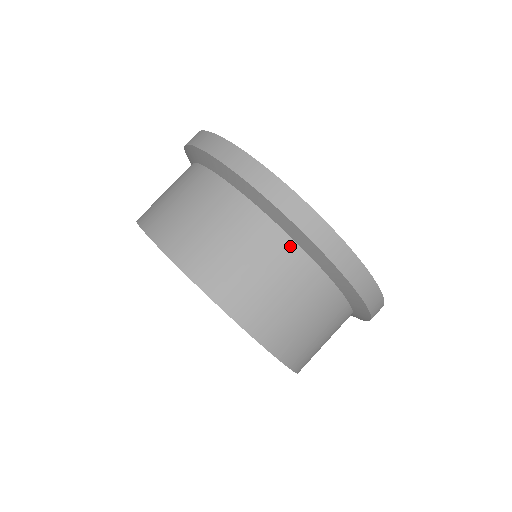
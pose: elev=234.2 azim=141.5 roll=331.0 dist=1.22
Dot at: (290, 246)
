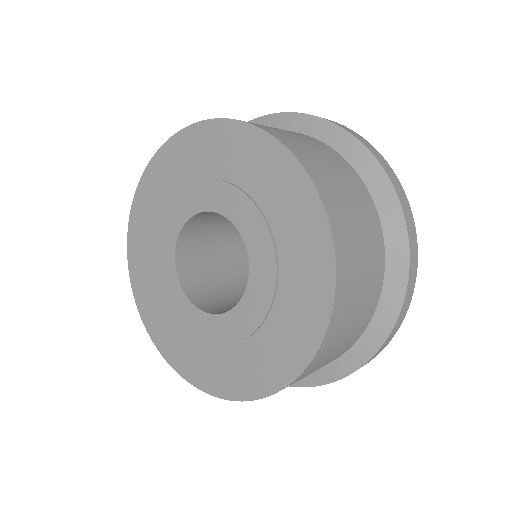
Dot at: (379, 230)
